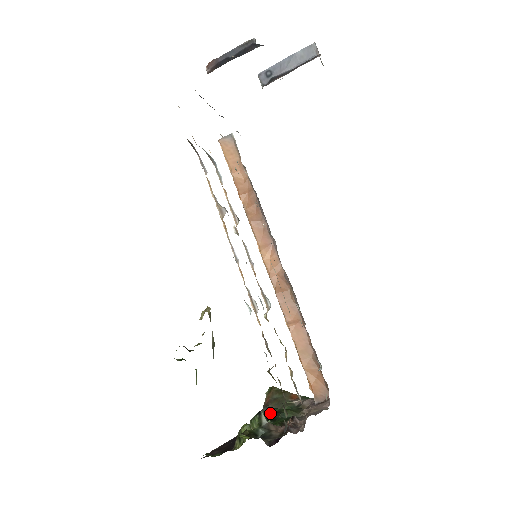
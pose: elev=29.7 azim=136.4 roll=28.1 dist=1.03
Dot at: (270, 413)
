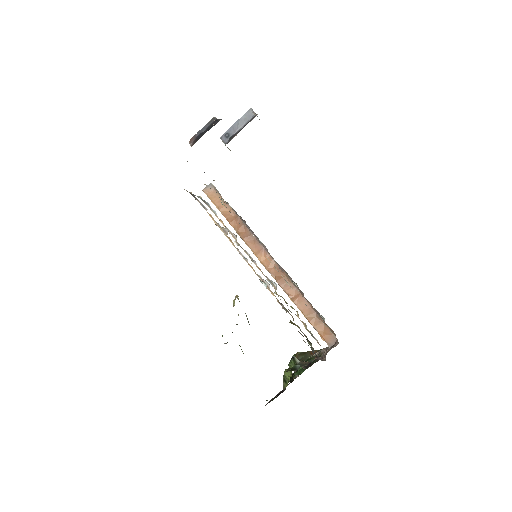
Dot at: occluded
